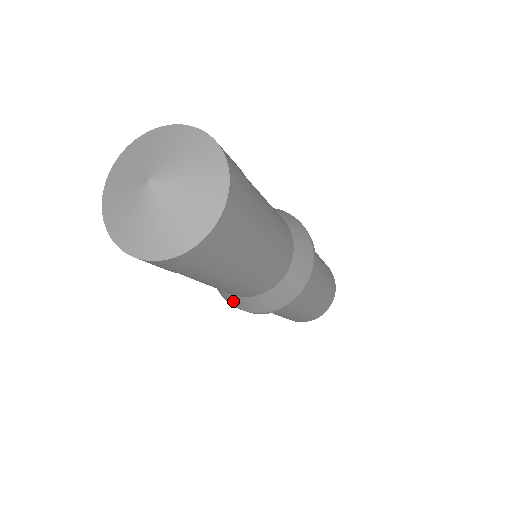
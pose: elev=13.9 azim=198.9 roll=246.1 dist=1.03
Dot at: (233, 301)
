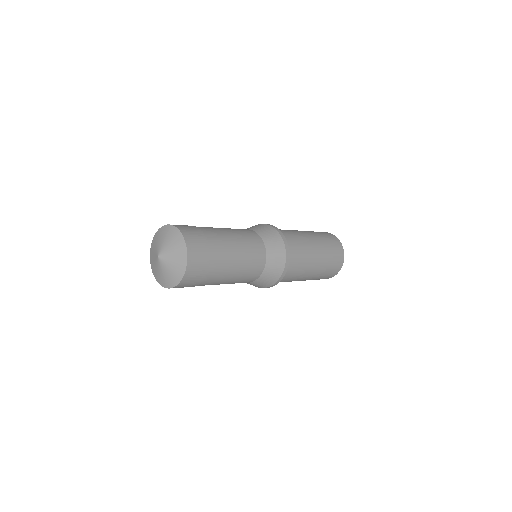
Dot at: occluded
